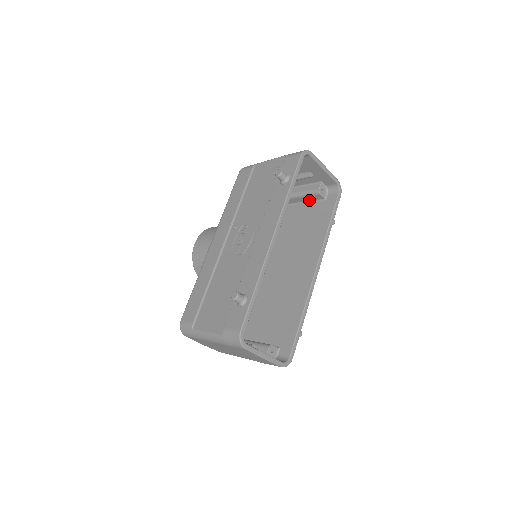
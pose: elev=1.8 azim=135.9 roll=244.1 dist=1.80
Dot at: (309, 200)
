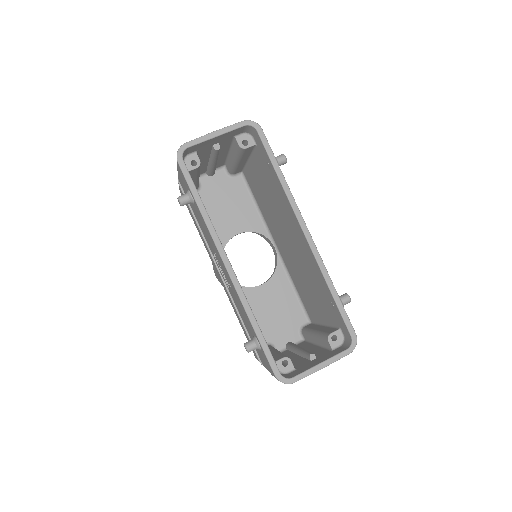
Dot at: (249, 154)
